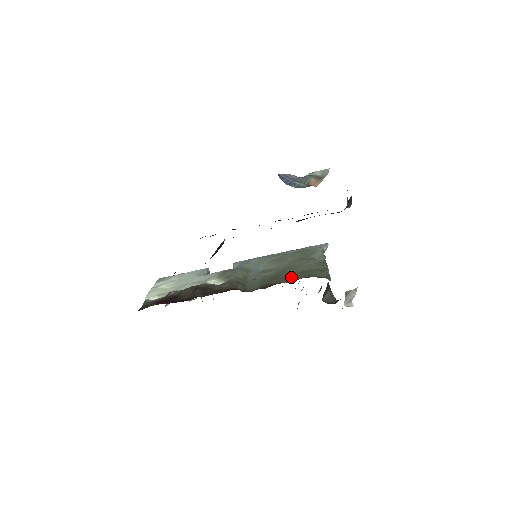
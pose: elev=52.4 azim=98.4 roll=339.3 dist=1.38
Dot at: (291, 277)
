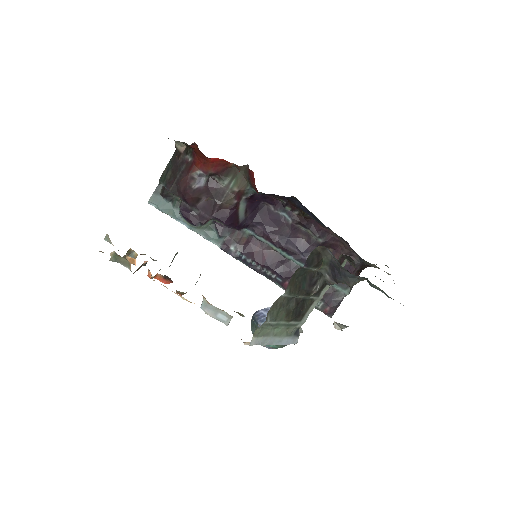
Dot at: occluded
